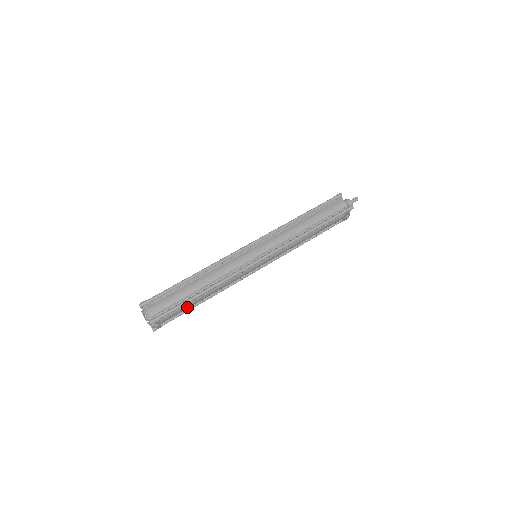
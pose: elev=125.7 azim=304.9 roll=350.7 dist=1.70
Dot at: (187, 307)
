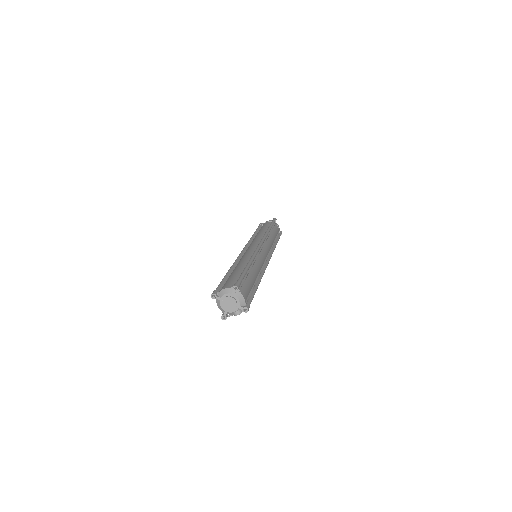
Dot at: occluded
